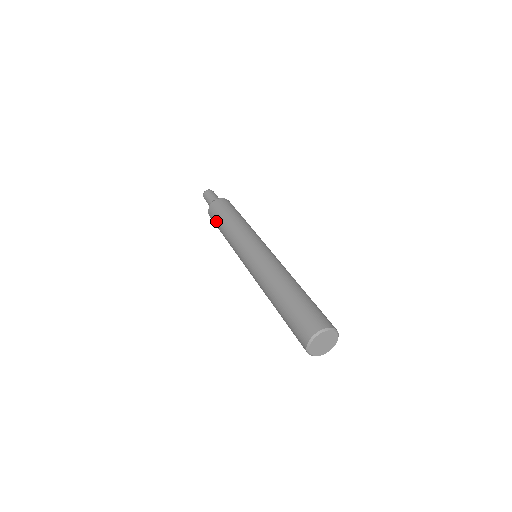
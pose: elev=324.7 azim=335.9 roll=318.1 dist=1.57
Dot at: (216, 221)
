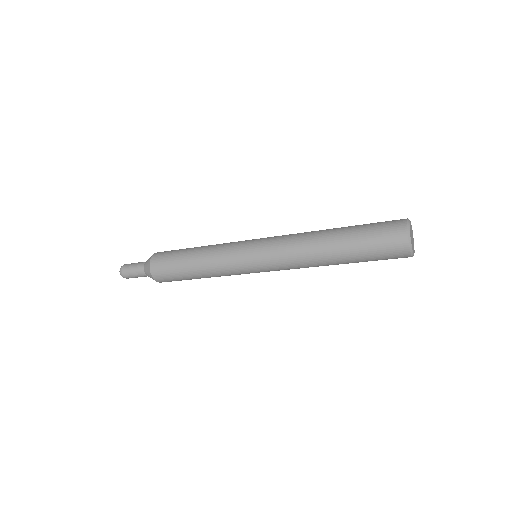
Dot at: (174, 258)
